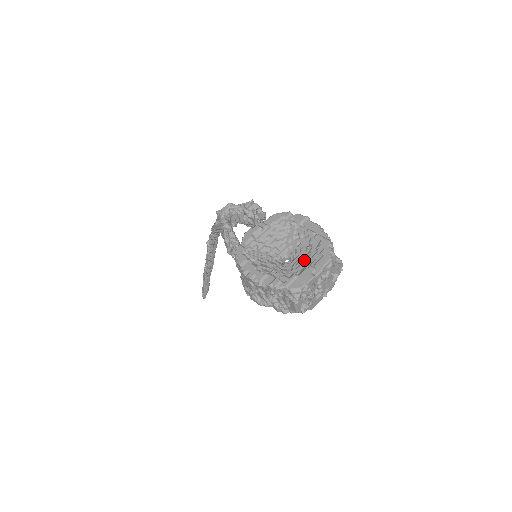
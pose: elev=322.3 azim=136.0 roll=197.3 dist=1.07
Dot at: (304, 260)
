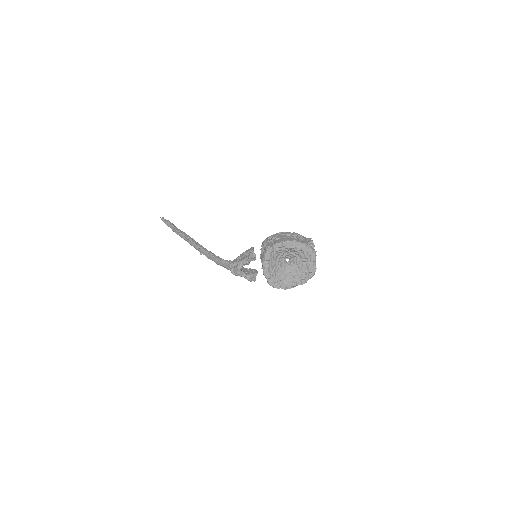
Dot at: (301, 261)
